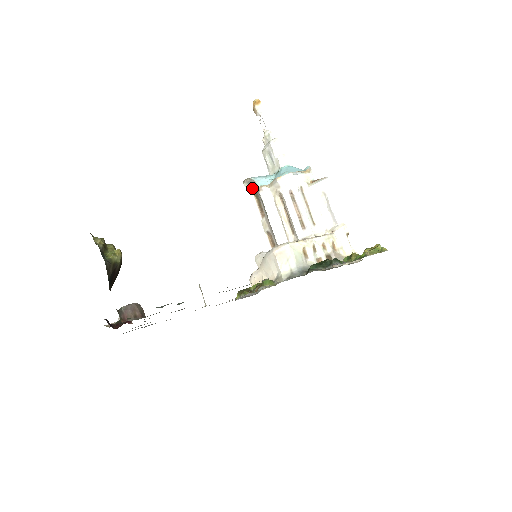
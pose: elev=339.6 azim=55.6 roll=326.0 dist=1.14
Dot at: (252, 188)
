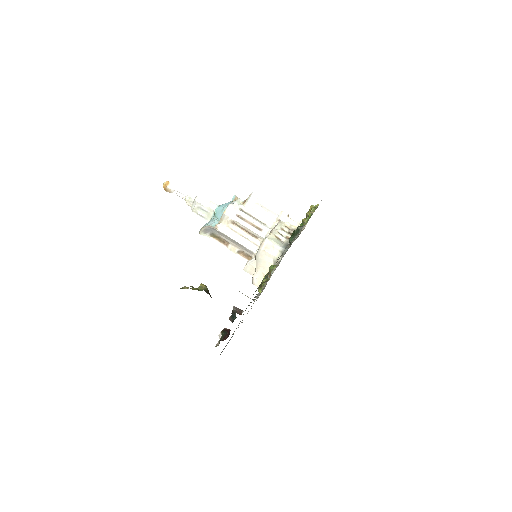
Dot at: (208, 233)
